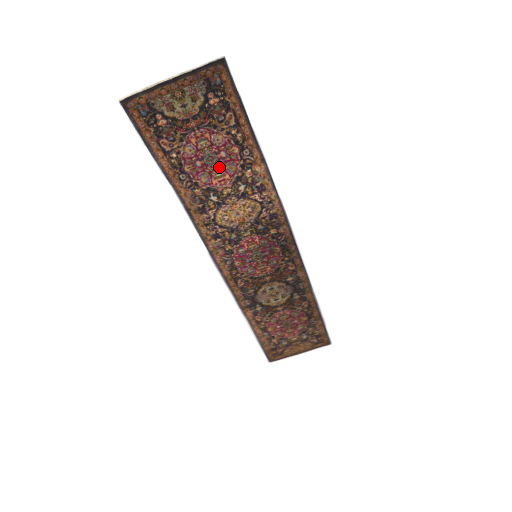
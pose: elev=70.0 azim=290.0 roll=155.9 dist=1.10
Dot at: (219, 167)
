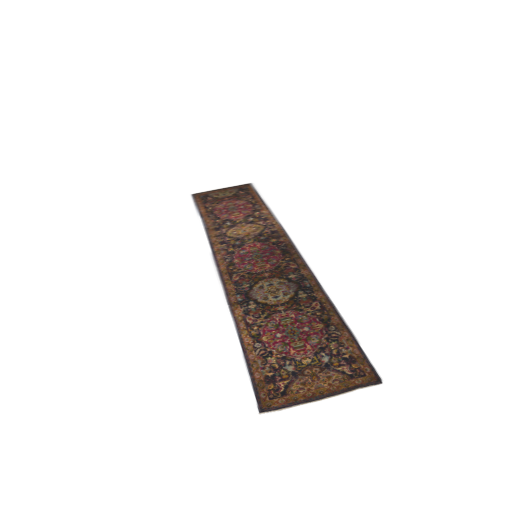
Dot at: (237, 212)
